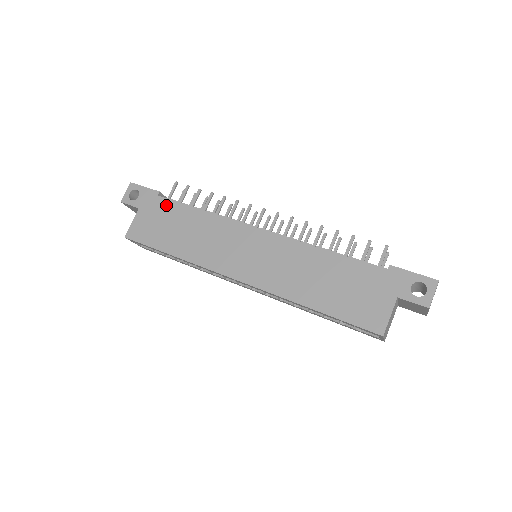
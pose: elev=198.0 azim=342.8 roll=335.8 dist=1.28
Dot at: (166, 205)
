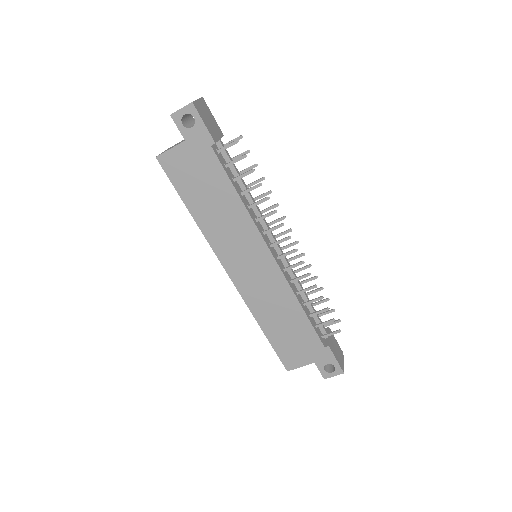
Dot at: (213, 163)
